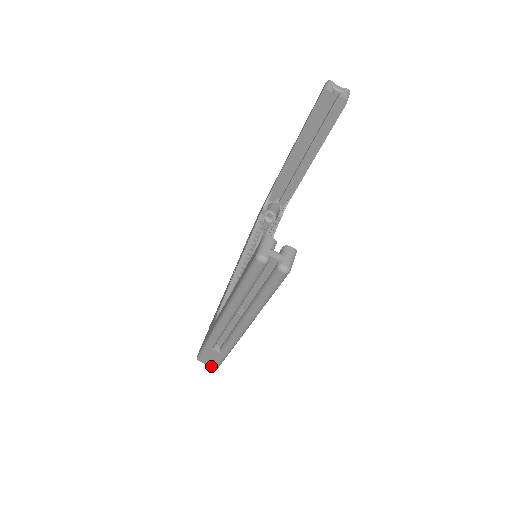
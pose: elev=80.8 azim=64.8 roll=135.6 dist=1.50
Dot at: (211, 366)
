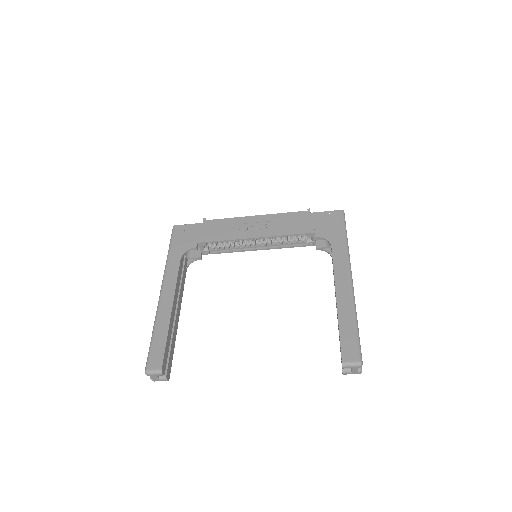
Dot at: occluded
